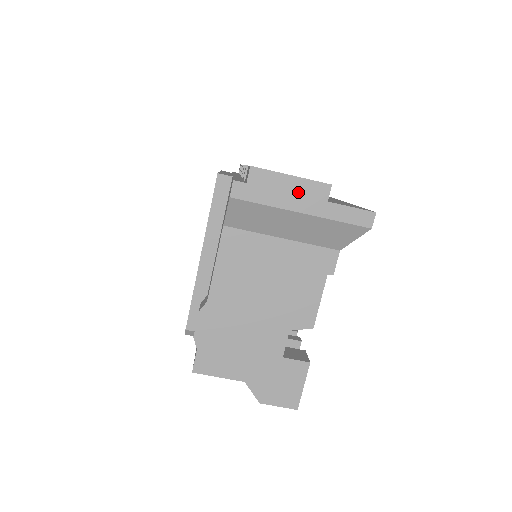
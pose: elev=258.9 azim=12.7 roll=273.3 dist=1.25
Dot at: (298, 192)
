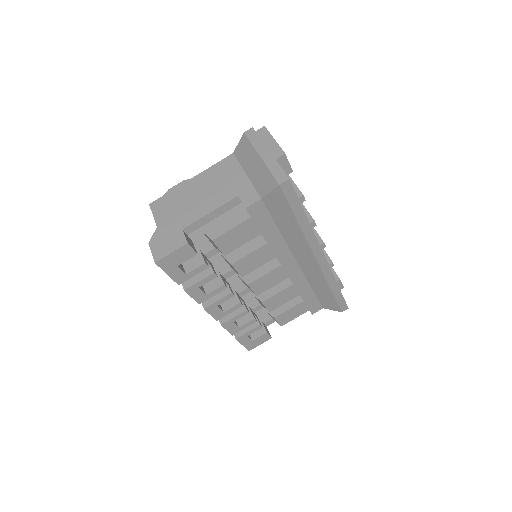
Dot at: (269, 147)
